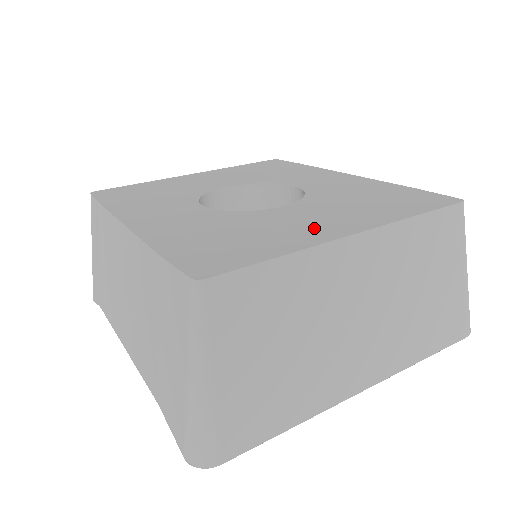
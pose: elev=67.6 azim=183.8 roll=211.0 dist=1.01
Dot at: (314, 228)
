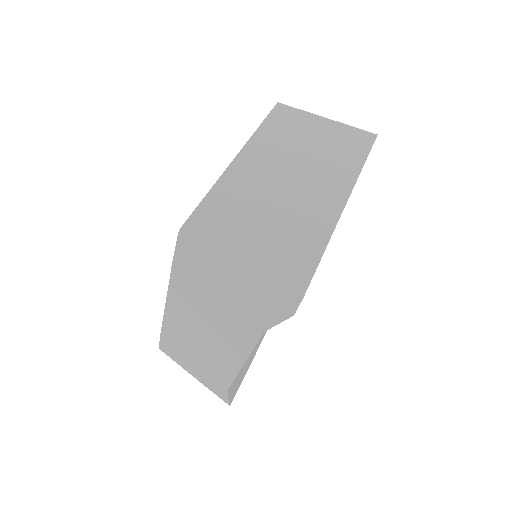
Dot at: occluded
